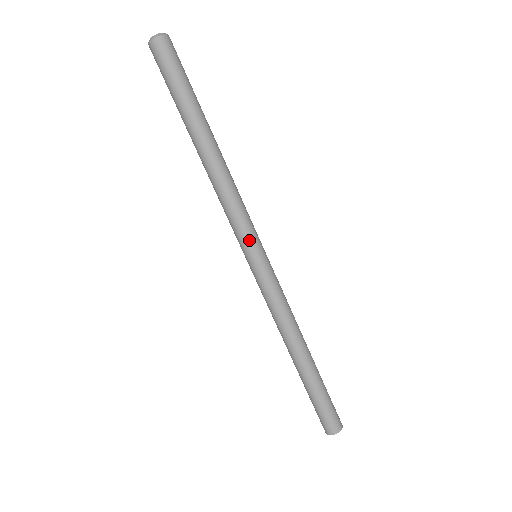
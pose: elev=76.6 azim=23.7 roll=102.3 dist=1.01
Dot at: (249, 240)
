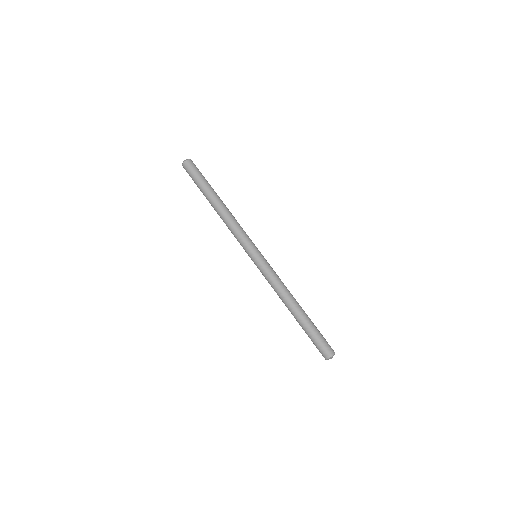
Dot at: (251, 245)
